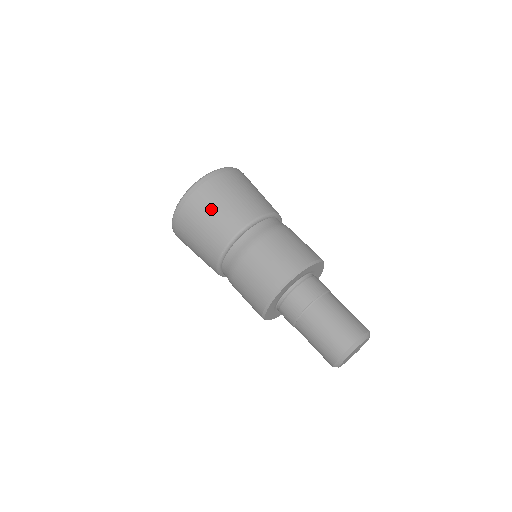
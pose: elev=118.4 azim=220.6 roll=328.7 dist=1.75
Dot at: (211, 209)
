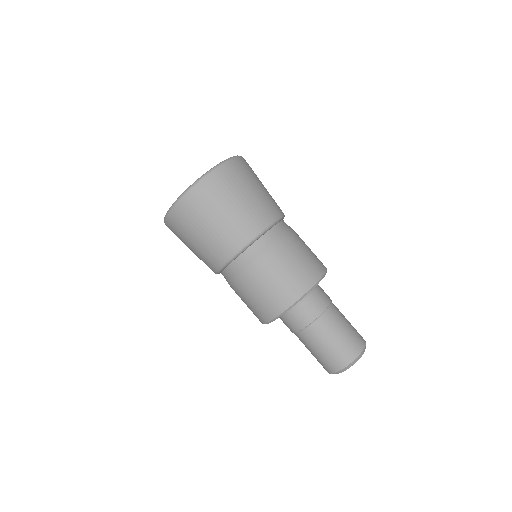
Dot at: (213, 218)
